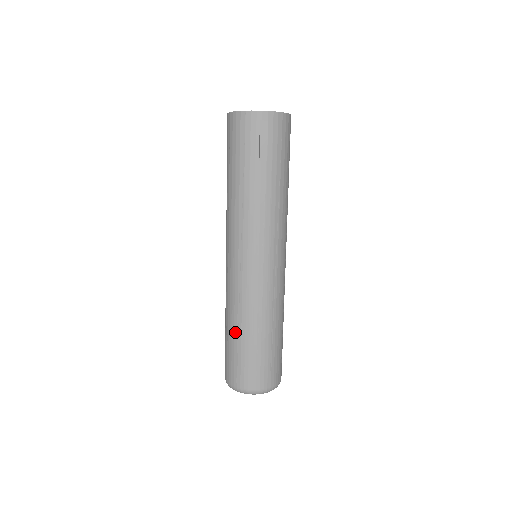
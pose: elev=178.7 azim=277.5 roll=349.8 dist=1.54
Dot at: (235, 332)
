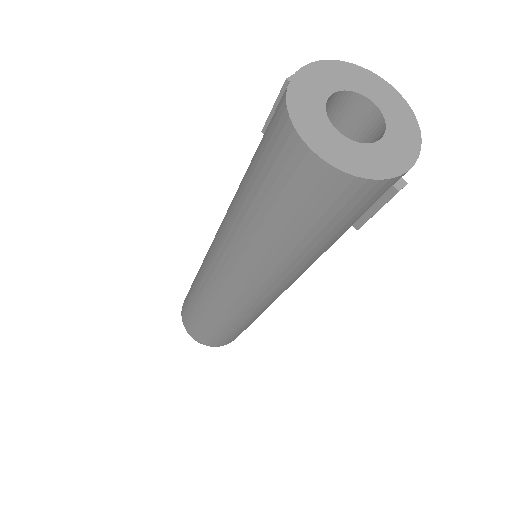
Dot at: (228, 329)
